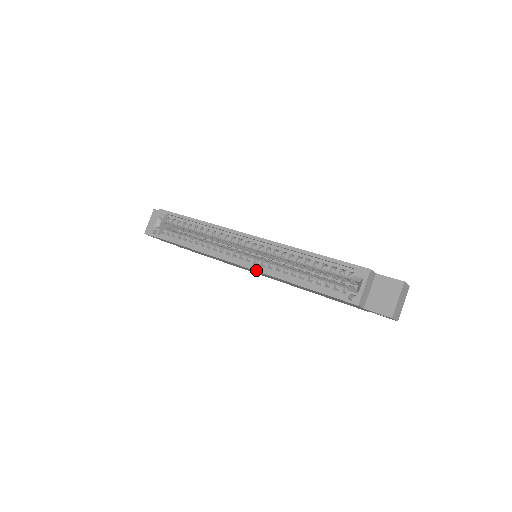
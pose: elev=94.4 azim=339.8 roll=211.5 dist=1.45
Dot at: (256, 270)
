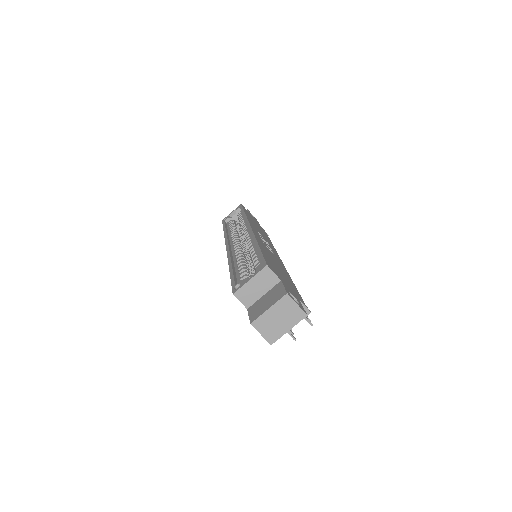
Dot at: (227, 253)
